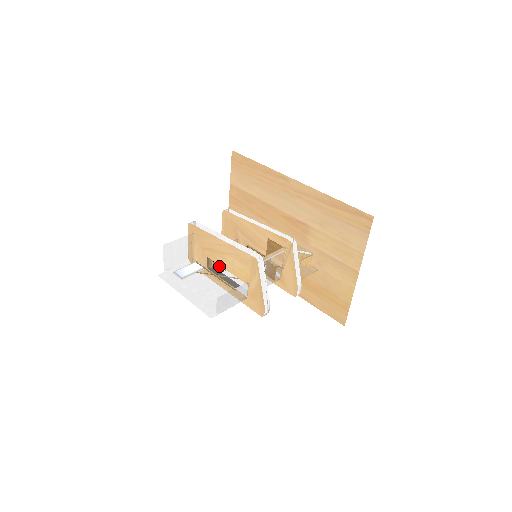
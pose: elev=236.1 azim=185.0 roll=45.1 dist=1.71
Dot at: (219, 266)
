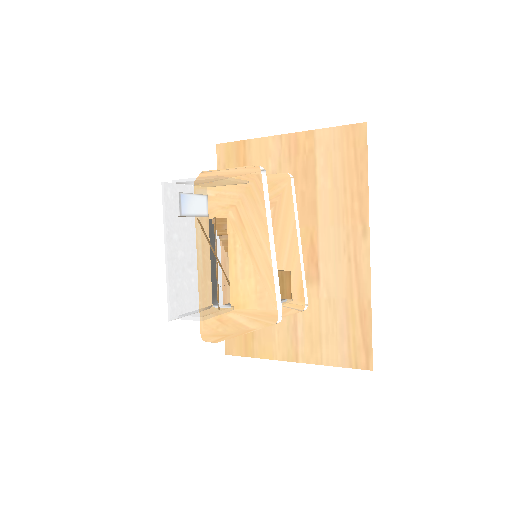
Dot at: (221, 231)
